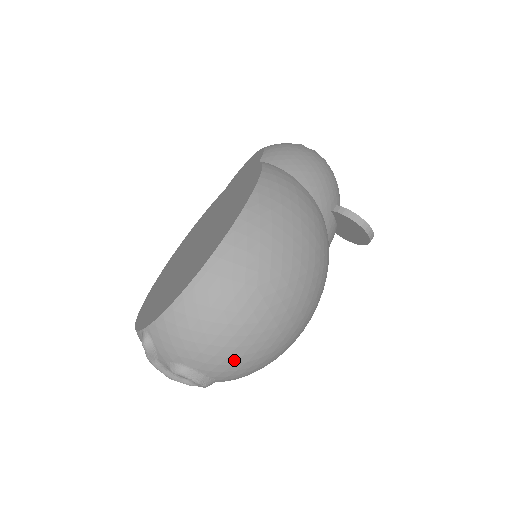
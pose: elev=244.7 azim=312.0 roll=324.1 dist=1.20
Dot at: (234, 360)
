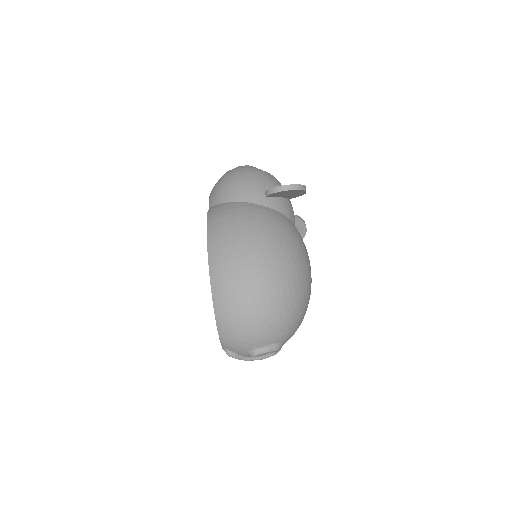
Dot at: (272, 327)
